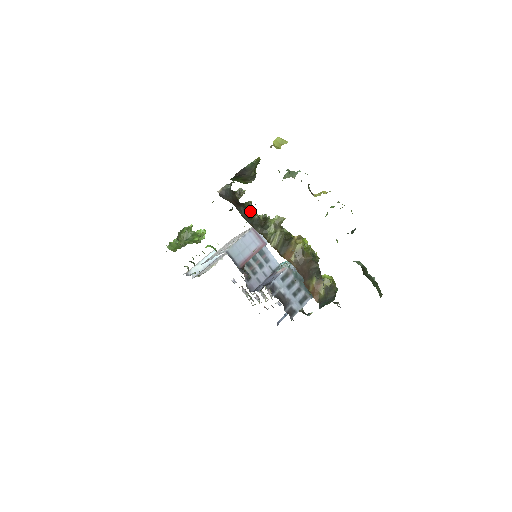
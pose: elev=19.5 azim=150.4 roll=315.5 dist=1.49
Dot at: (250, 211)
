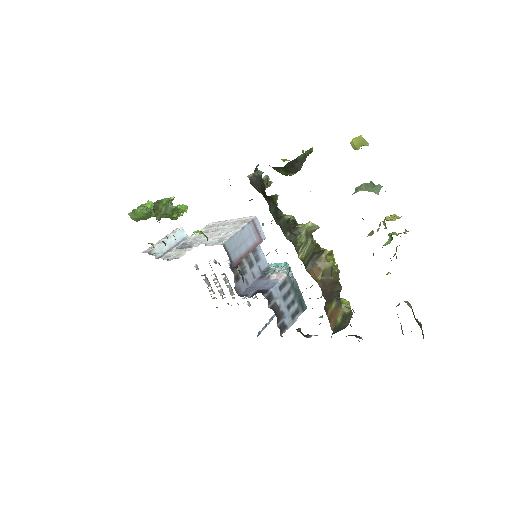
Dot at: (278, 208)
